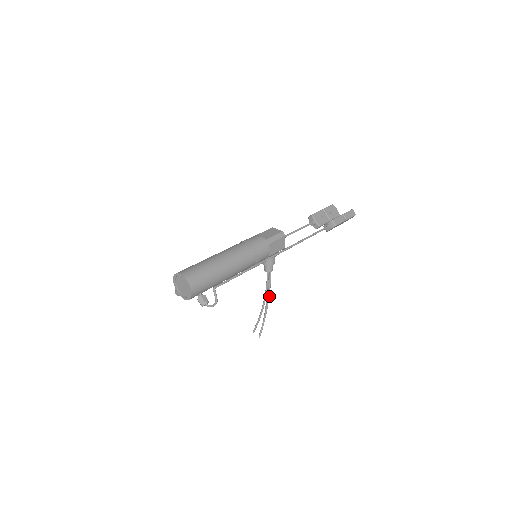
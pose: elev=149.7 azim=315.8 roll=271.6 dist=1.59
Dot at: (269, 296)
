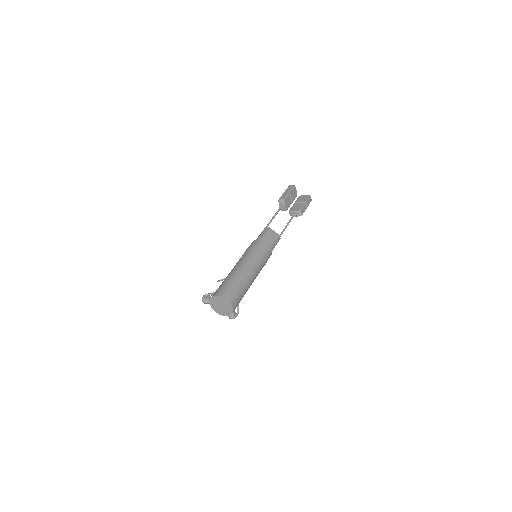
Dot at: occluded
